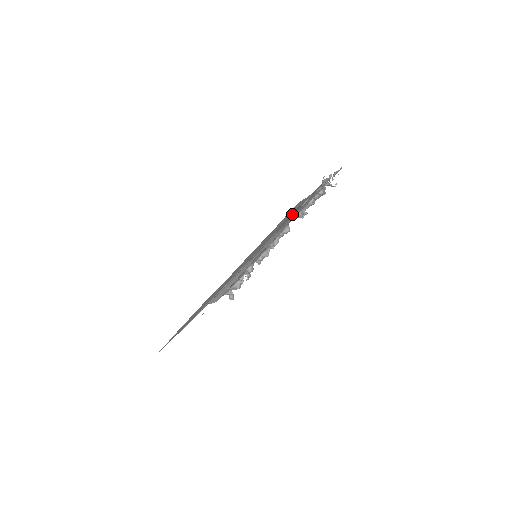
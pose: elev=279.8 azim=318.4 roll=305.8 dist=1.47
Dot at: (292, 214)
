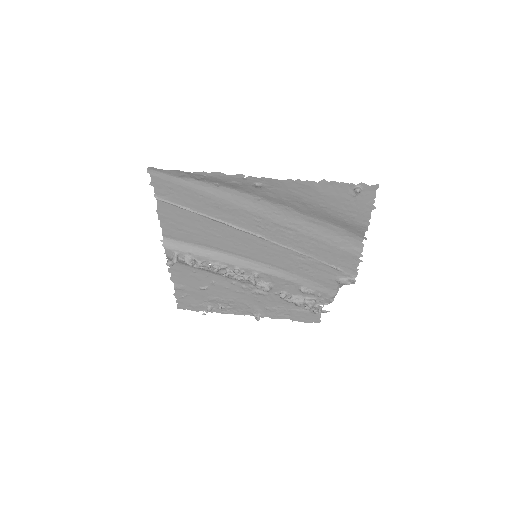
Dot at: (331, 257)
